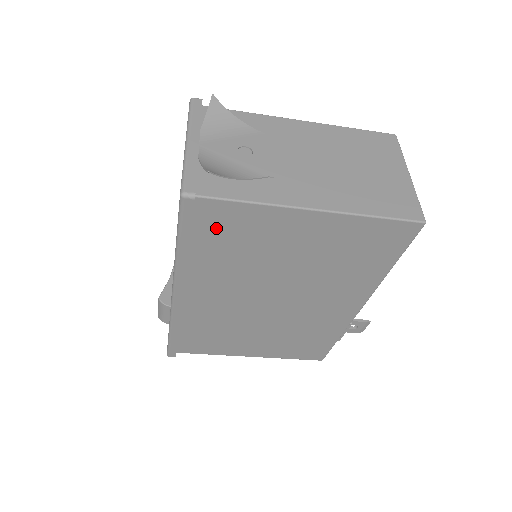
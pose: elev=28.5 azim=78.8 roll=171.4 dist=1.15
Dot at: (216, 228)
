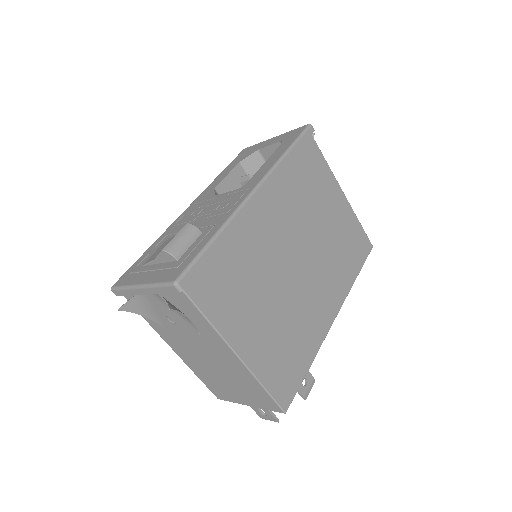
Dot at: (307, 161)
